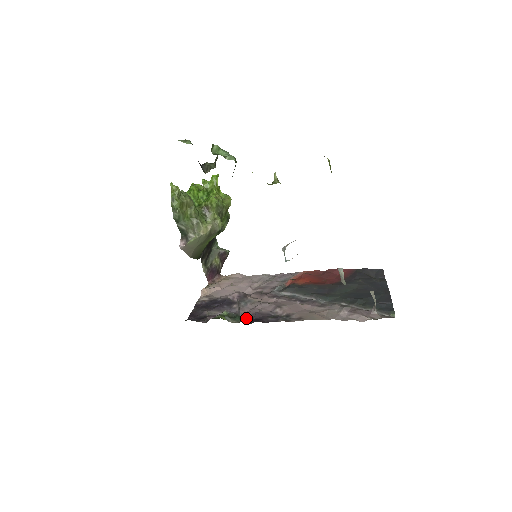
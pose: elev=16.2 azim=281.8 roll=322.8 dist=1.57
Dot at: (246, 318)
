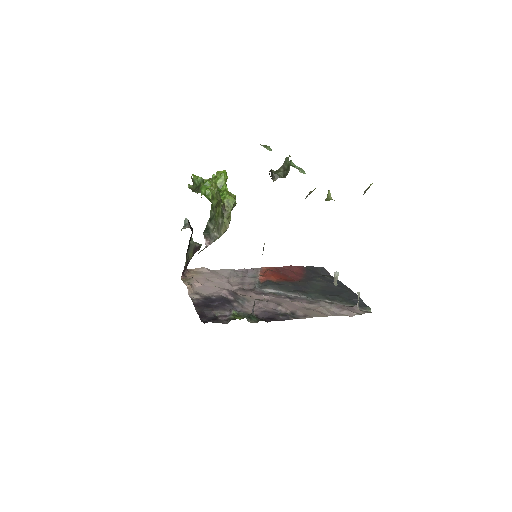
Dot at: (257, 317)
